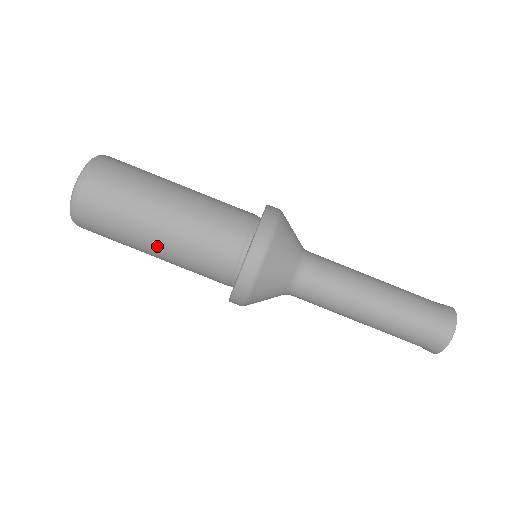
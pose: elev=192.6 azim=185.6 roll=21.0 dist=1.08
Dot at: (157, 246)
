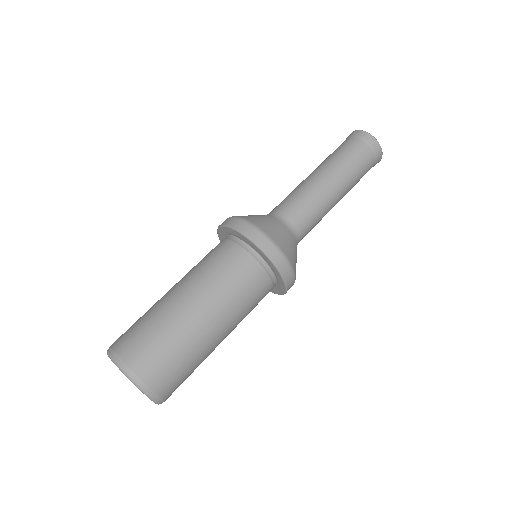
Dot at: (198, 306)
